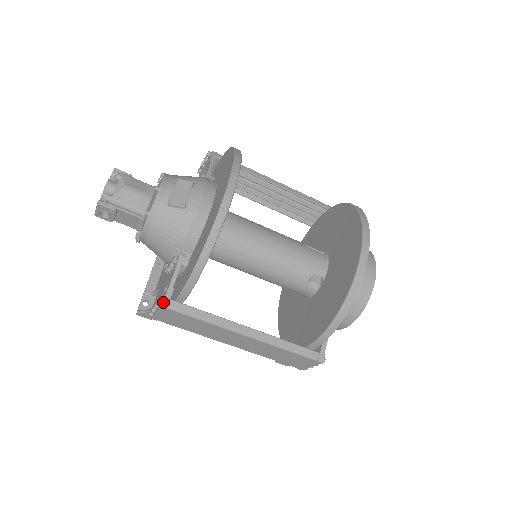
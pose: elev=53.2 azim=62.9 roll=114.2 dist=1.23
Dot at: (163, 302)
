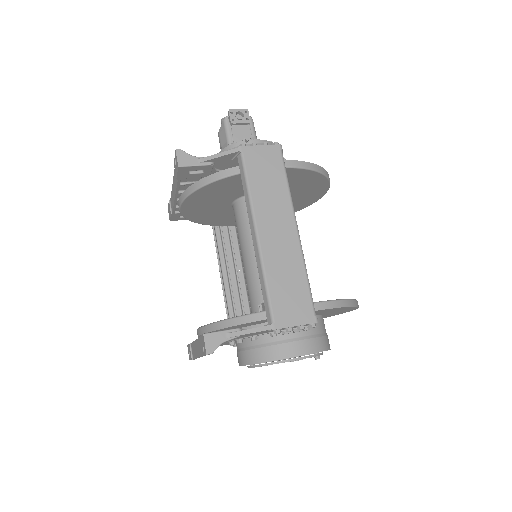
Dot at: occluded
